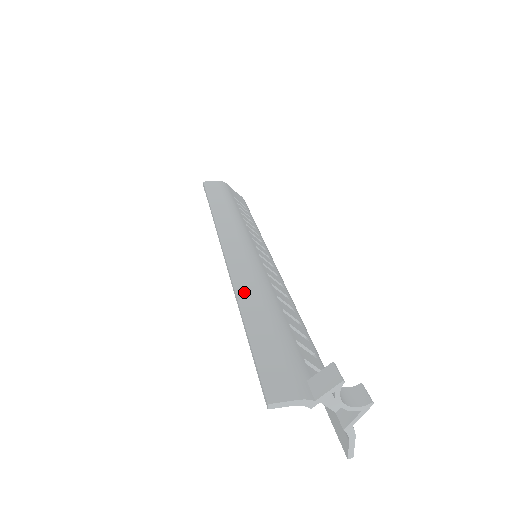
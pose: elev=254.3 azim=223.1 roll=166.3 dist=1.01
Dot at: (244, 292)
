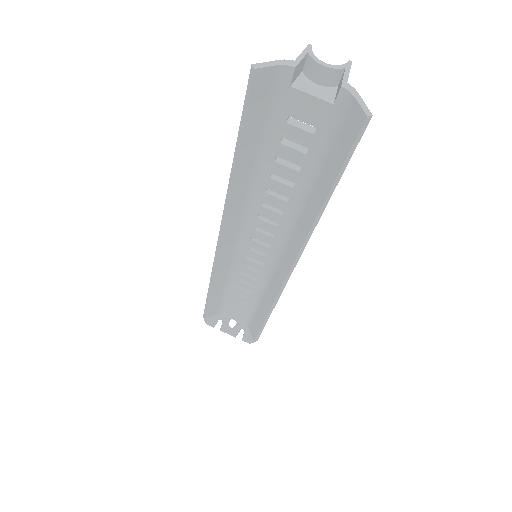
Dot at: (235, 185)
